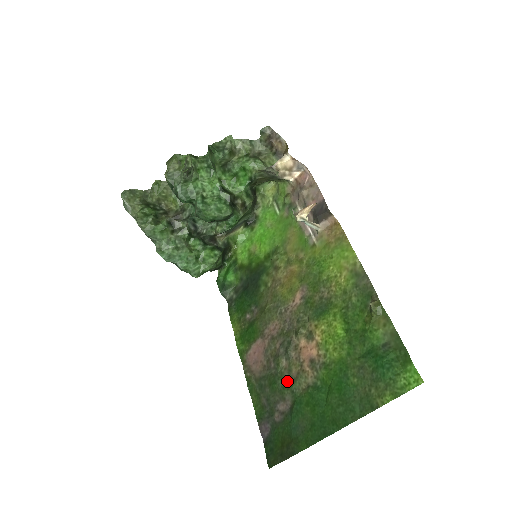
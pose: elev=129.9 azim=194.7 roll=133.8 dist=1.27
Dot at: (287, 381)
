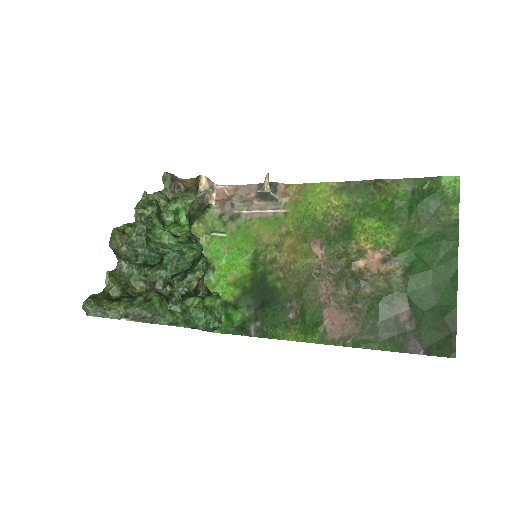
Dot at: (386, 295)
